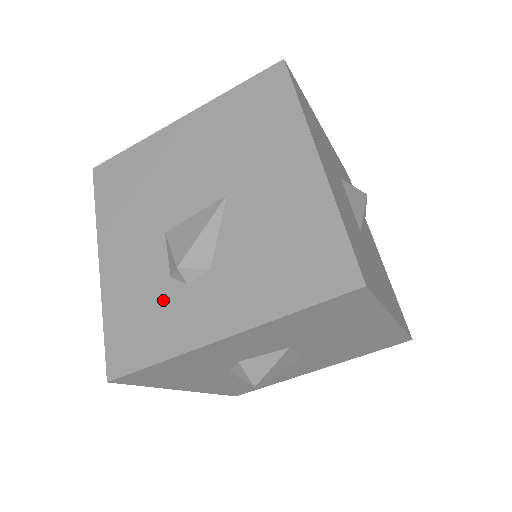
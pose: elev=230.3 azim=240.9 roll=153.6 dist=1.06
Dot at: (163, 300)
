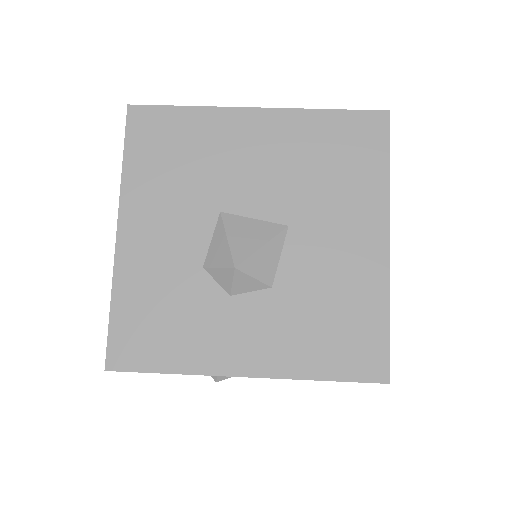
Dot at: occluded
